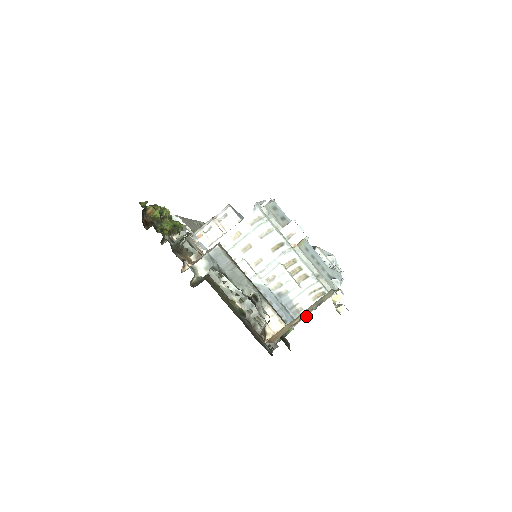
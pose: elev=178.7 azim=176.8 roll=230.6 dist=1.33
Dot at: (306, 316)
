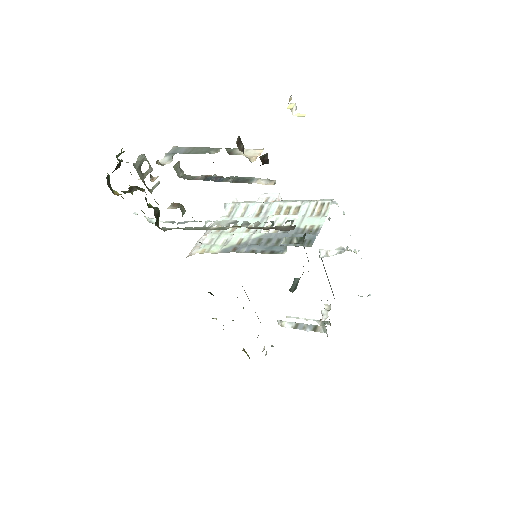
Dot at: (321, 227)
